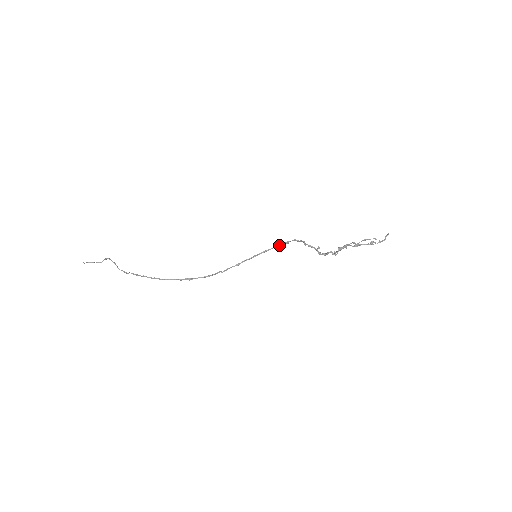
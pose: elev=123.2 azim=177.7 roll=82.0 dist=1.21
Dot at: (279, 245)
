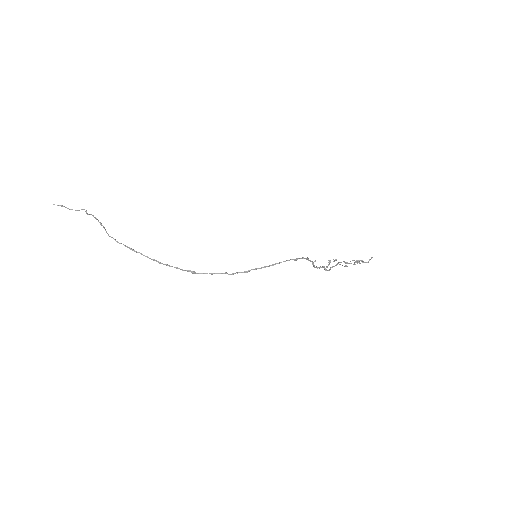
Dot at: (288, 260)
